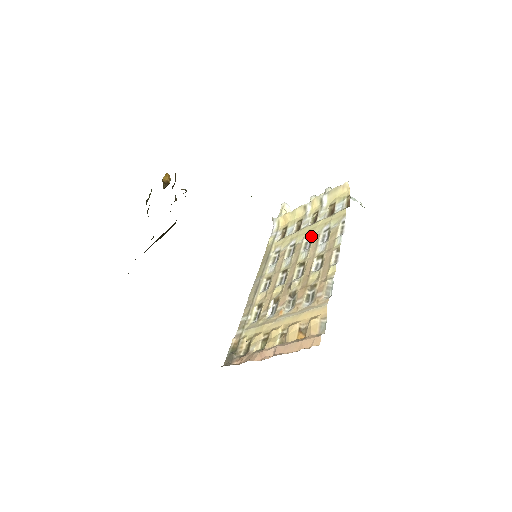
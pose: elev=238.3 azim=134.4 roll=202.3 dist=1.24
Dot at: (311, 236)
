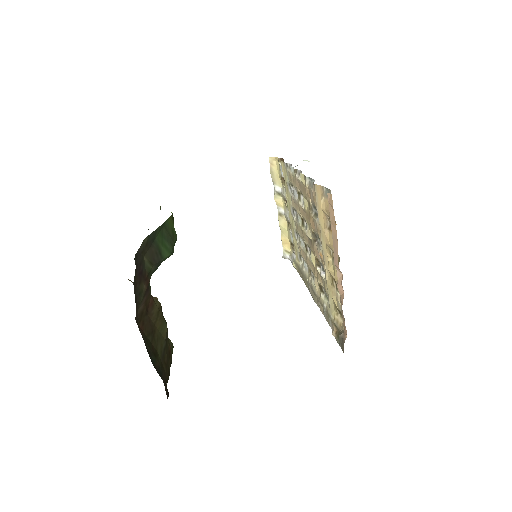
Dot at: (292, 209)
